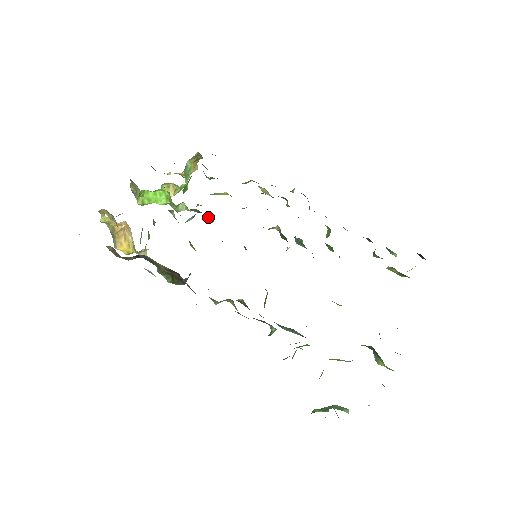
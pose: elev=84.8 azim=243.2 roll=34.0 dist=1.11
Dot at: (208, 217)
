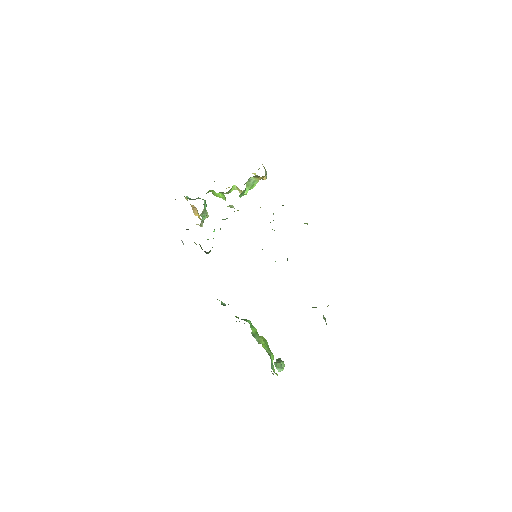
Dot at: occluded
